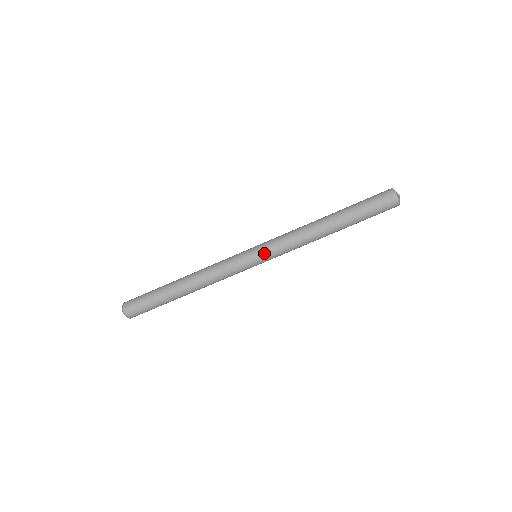
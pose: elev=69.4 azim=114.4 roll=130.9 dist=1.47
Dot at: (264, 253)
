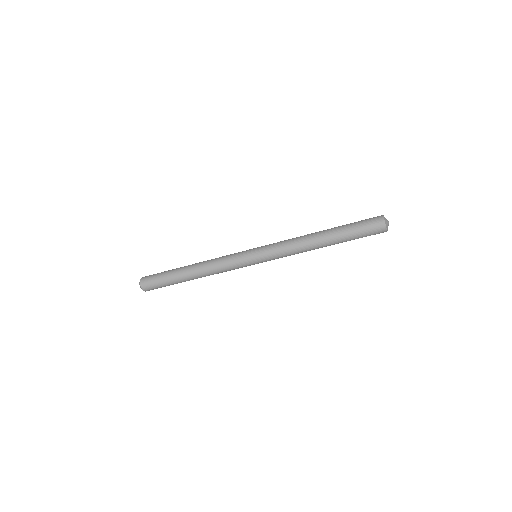
Dot at: (263, 258)
